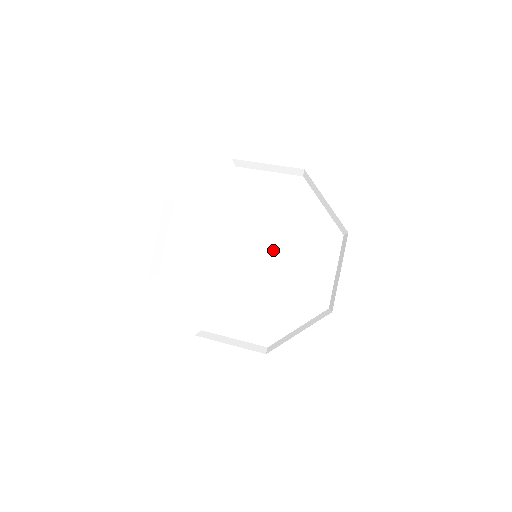
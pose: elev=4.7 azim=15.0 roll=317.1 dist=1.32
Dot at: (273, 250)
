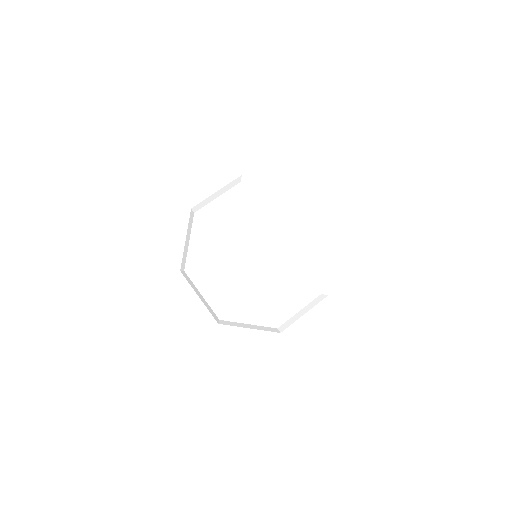
Dot at: (277, 265)
